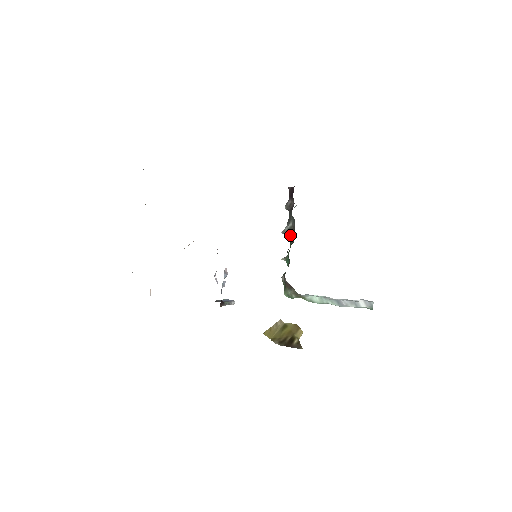
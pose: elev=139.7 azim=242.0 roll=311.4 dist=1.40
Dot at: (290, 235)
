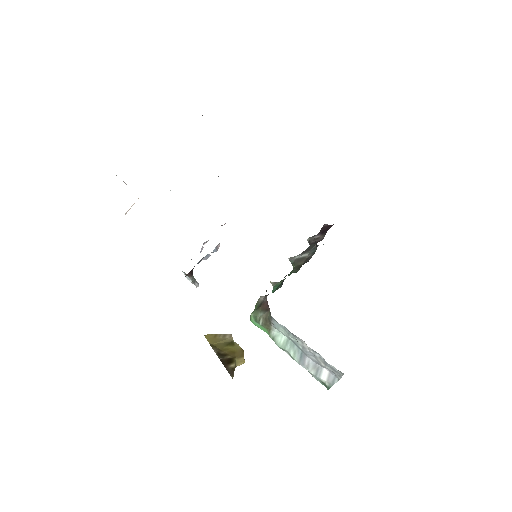
Dot at: (297, 264)
